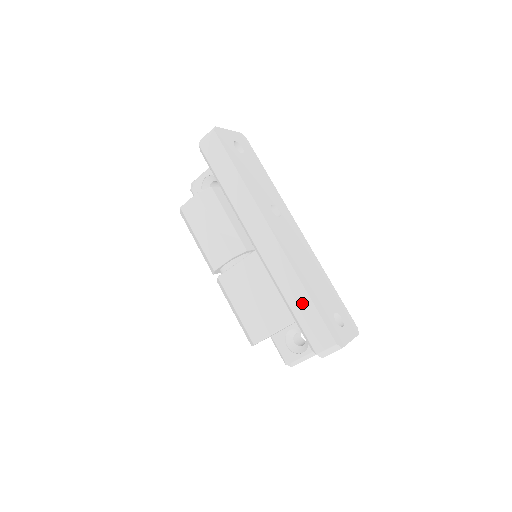
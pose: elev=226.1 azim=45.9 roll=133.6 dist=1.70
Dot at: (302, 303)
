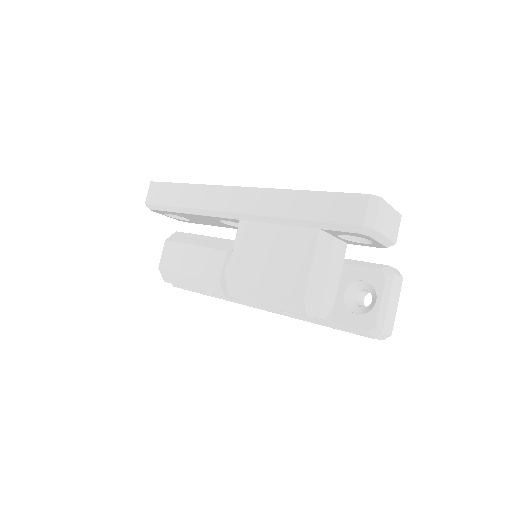
Dot at: (309, 203)
